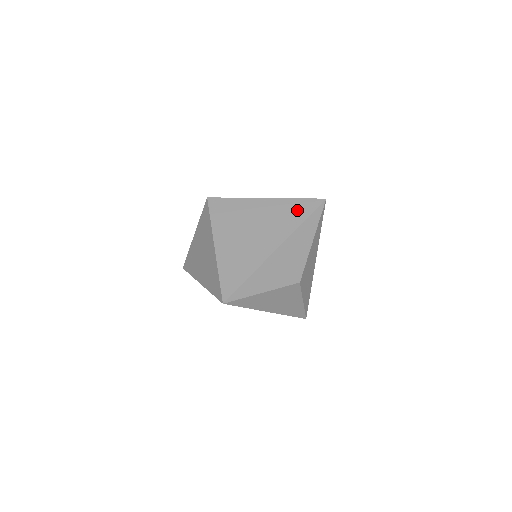
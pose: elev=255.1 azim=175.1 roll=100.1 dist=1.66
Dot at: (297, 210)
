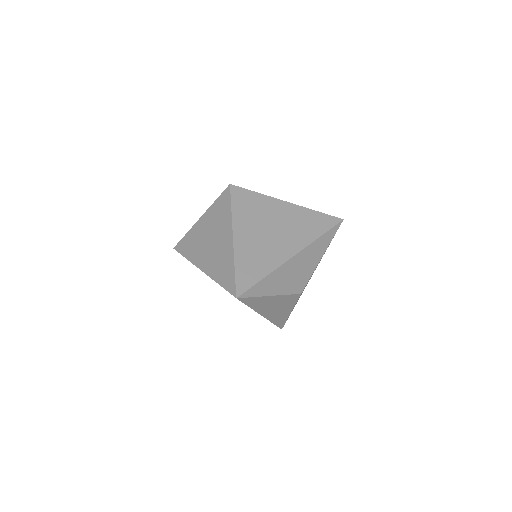
Dot at: (316, 223)
